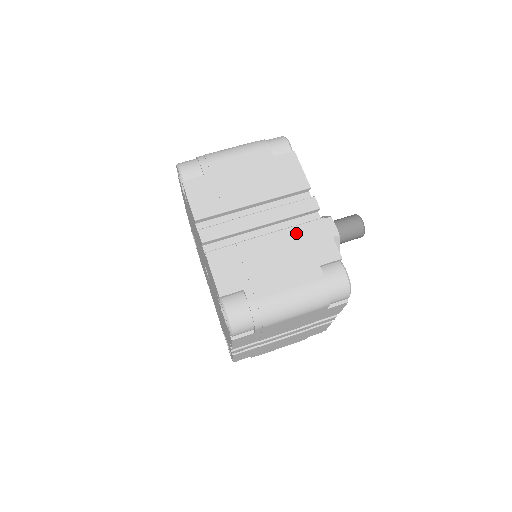
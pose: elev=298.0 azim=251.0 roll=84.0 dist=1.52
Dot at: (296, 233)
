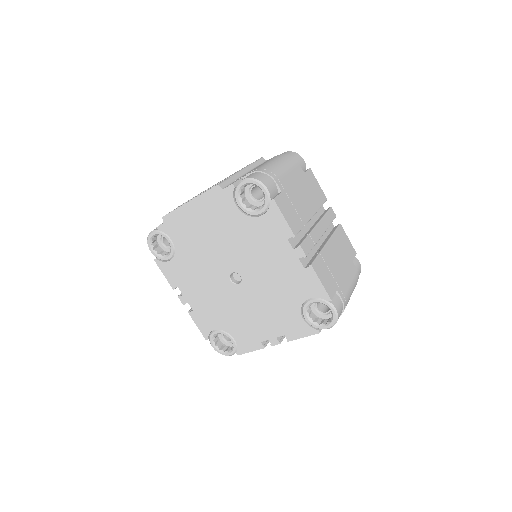
Dot at: (337, 238)
